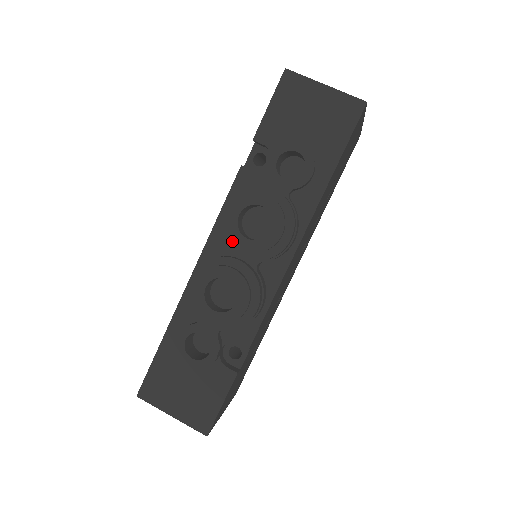
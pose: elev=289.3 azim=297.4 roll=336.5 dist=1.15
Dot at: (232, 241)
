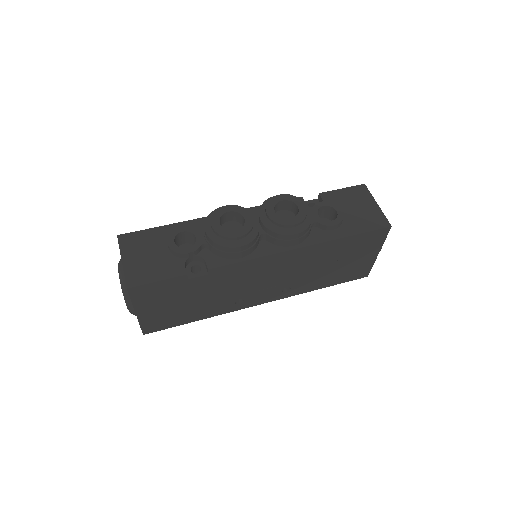
Dot at: (266, 206)
